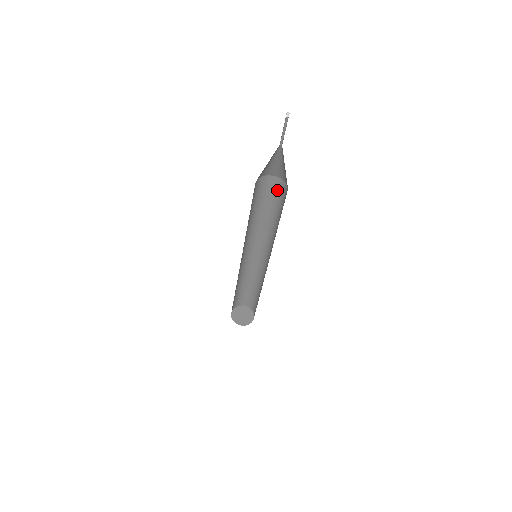
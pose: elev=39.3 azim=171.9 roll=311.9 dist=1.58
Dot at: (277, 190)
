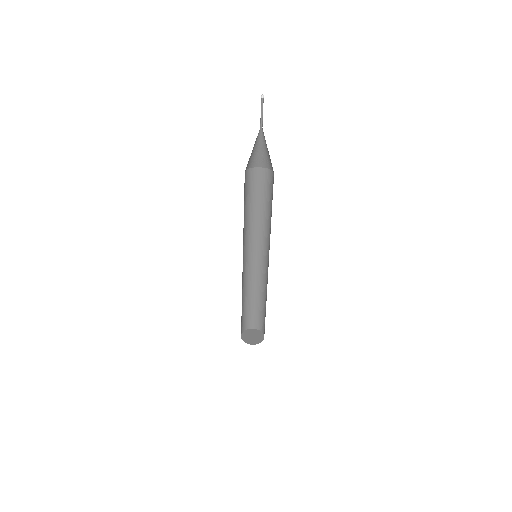
Dot at: (254, 181)
